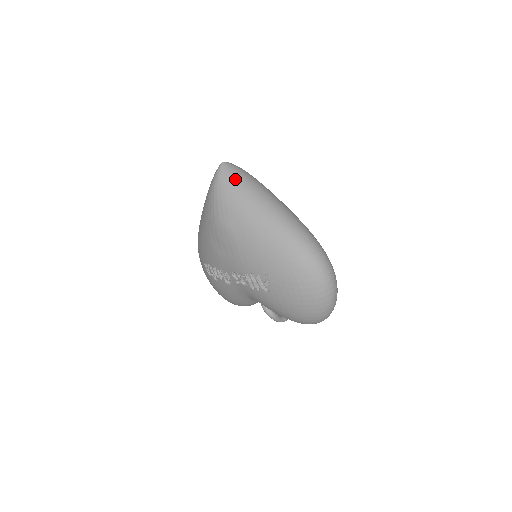
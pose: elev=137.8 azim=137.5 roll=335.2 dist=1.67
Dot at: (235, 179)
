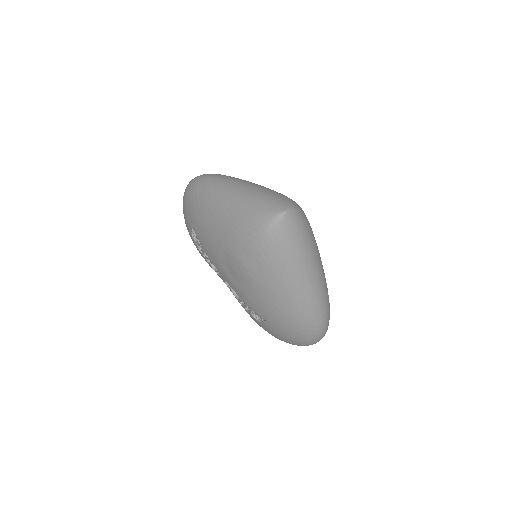
Dot at: (290, 242)
